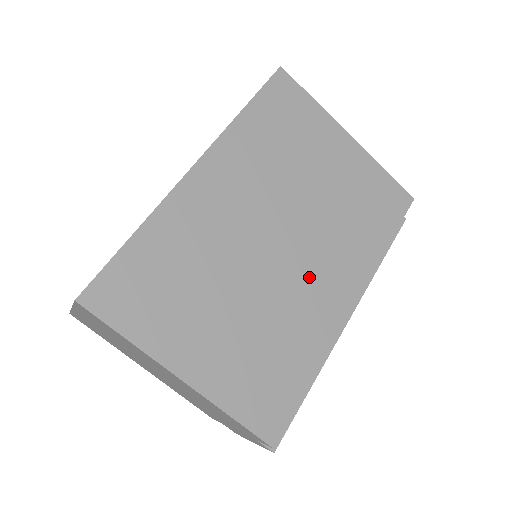
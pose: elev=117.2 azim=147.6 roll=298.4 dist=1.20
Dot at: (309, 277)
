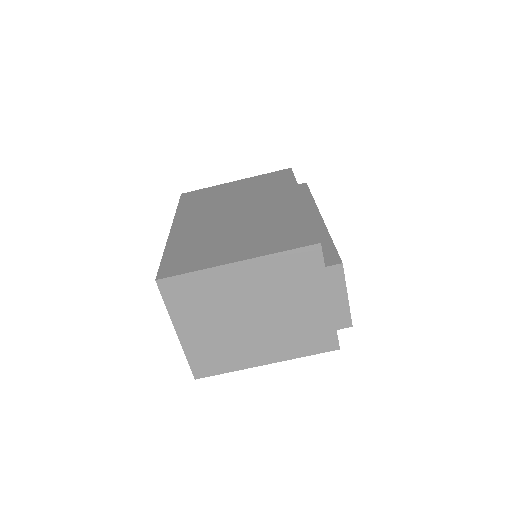
Dot at: (267, 208)
